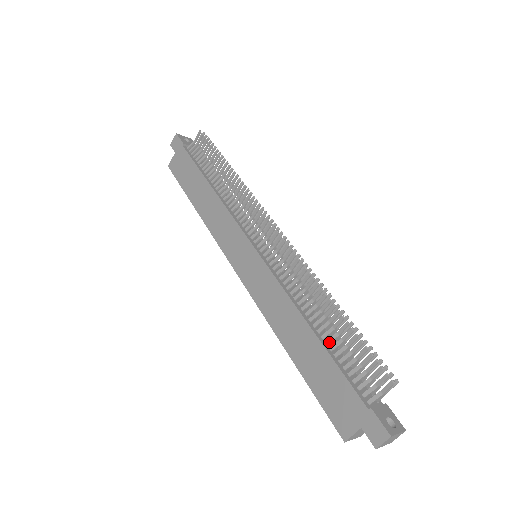
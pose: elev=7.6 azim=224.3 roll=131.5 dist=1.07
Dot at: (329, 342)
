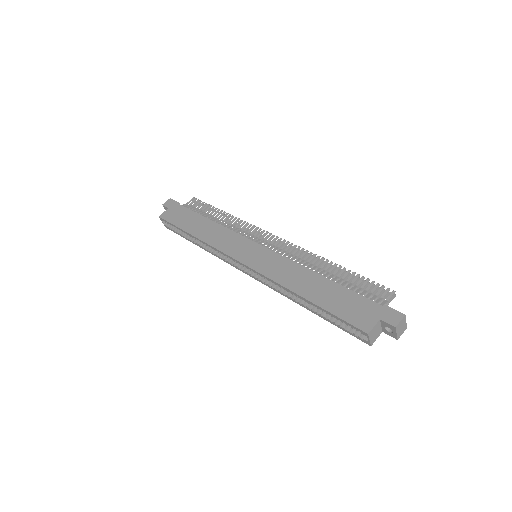
Dot at: (337, 283)
